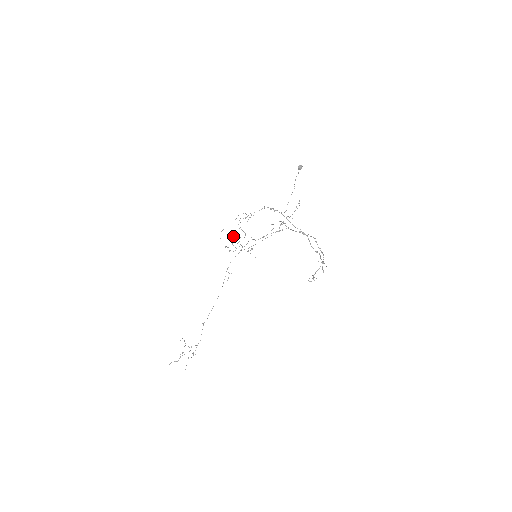
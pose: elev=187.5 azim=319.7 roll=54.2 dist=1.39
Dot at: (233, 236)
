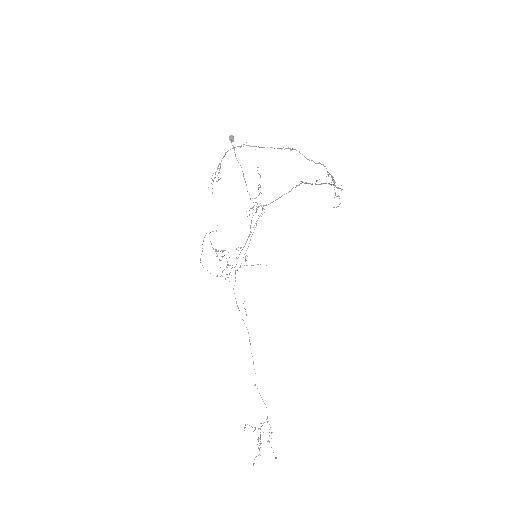
Dot at: occluded
